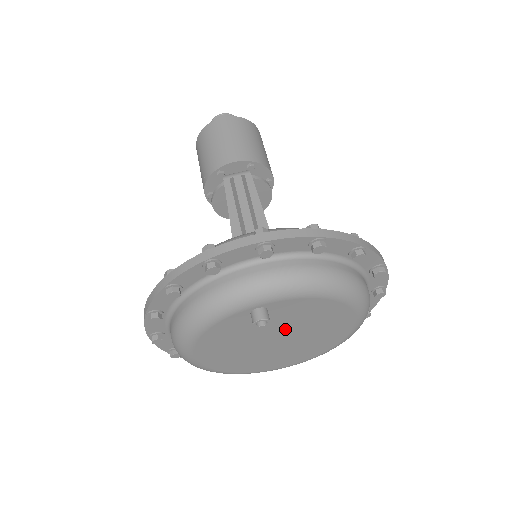
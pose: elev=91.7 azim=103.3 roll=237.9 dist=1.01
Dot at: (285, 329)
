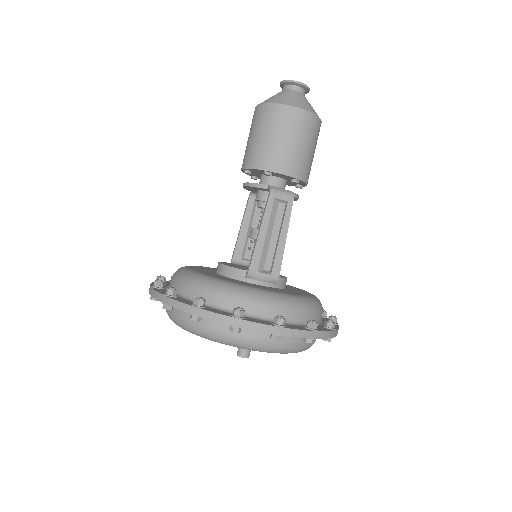
Dot at: occluded
